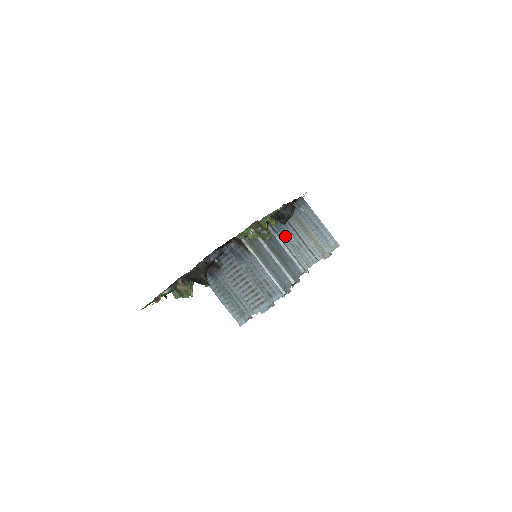
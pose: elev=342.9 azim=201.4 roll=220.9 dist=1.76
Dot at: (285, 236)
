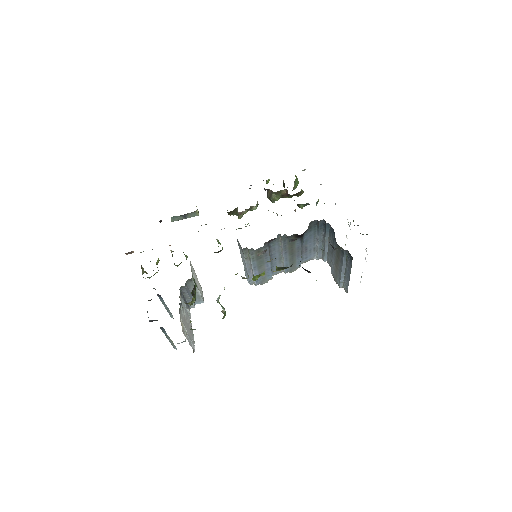
Dot at: (326, 237)
